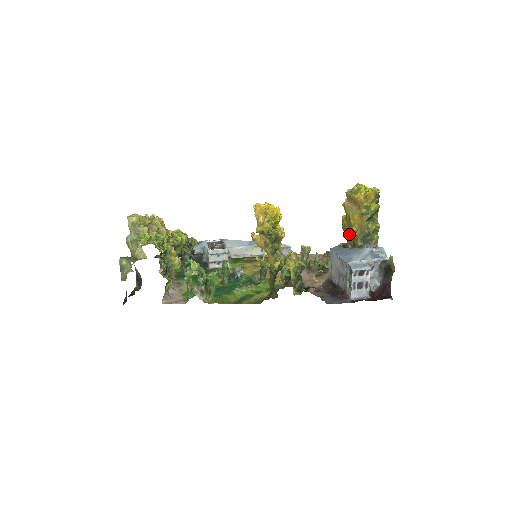
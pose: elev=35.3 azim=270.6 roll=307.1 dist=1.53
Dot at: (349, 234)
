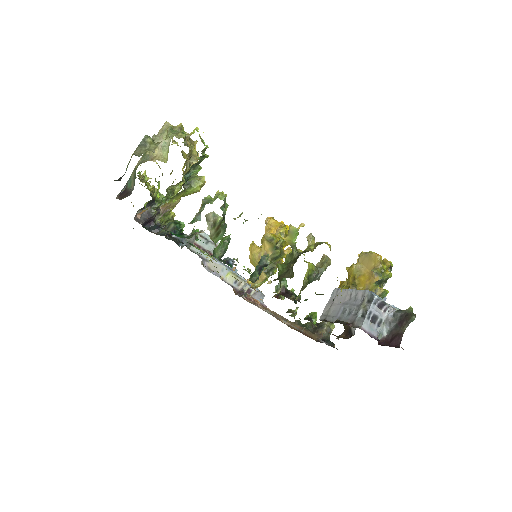
Dot at: occluded
